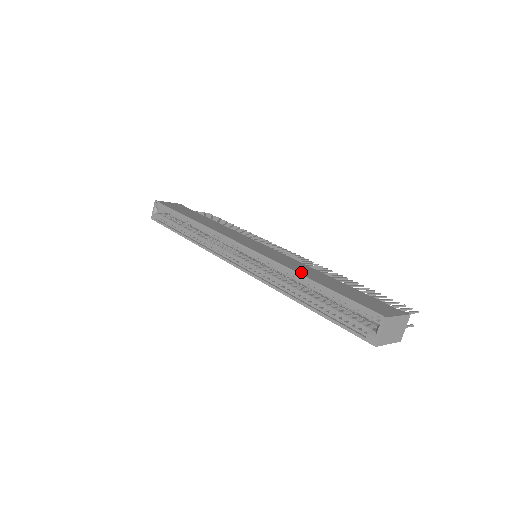
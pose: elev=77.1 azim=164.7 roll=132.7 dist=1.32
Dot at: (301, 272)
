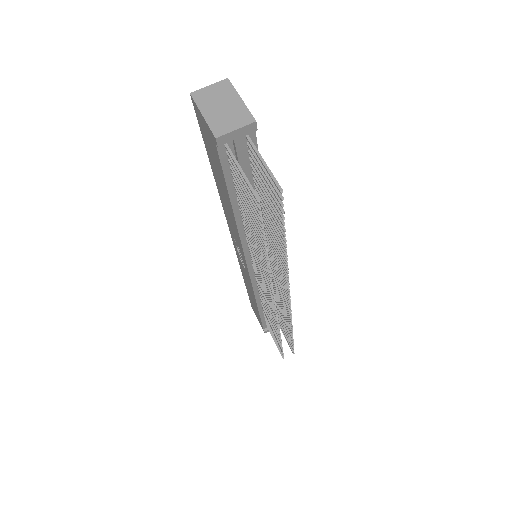
Dot at: occluded
